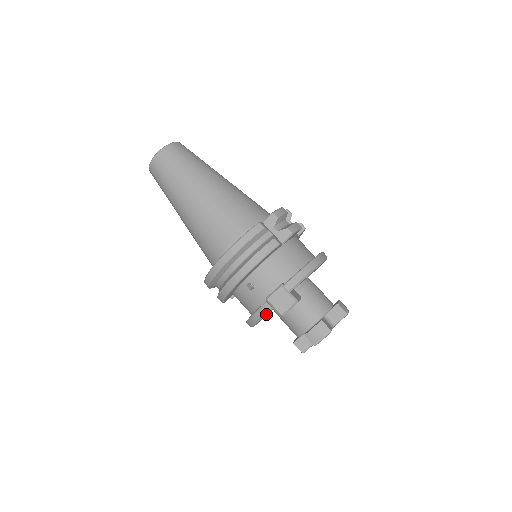
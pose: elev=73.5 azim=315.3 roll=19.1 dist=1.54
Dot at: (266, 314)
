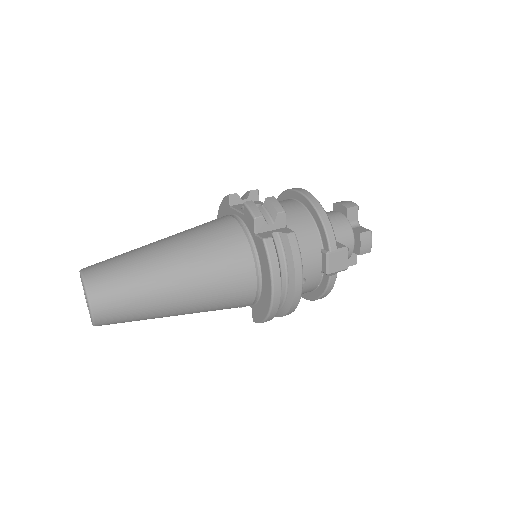
Dot at: occluded
